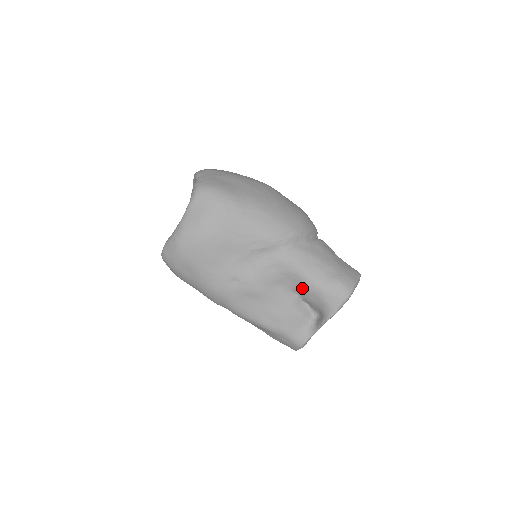
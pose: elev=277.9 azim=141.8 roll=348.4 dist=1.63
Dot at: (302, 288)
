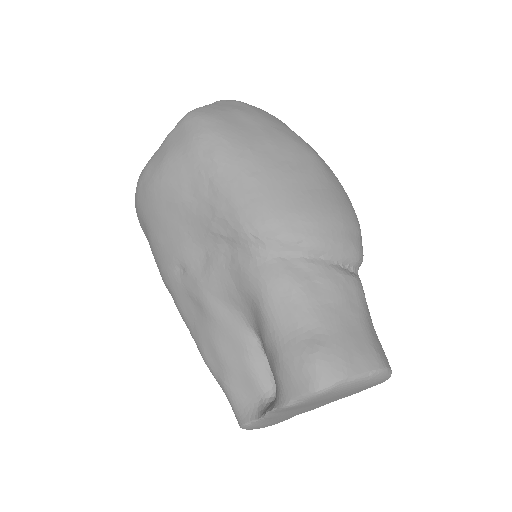
Dot at: (260, 332)
